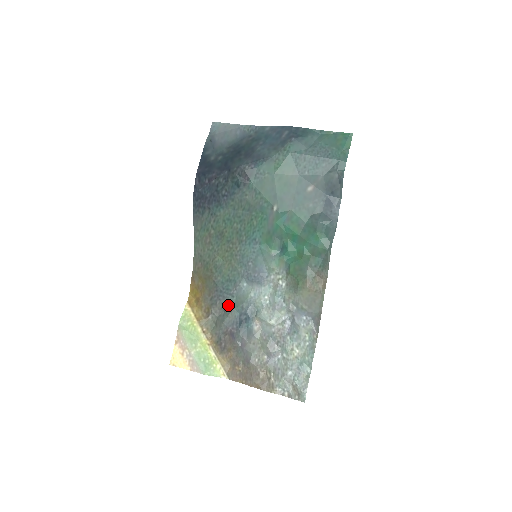
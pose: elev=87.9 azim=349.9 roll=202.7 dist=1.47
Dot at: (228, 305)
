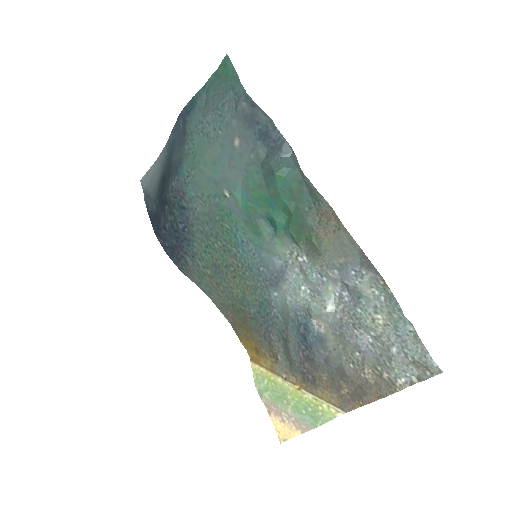
Dot at: (281, 330)
